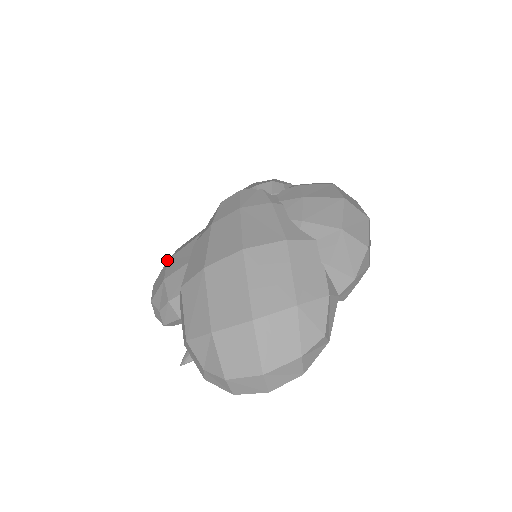
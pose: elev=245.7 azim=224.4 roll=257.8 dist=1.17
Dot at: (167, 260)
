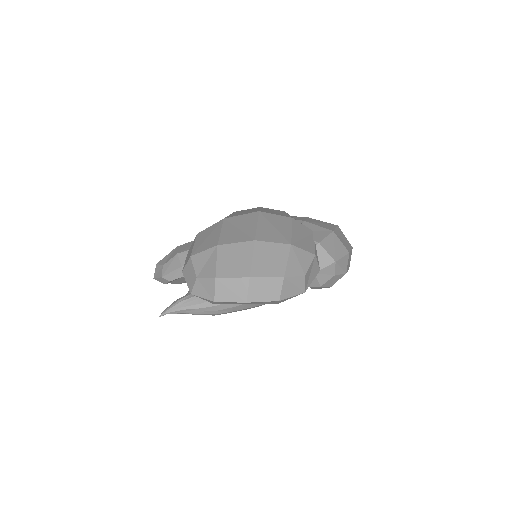
Dot at: occluded
